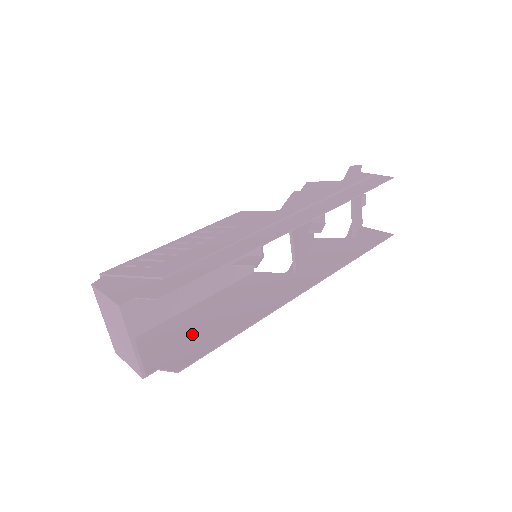
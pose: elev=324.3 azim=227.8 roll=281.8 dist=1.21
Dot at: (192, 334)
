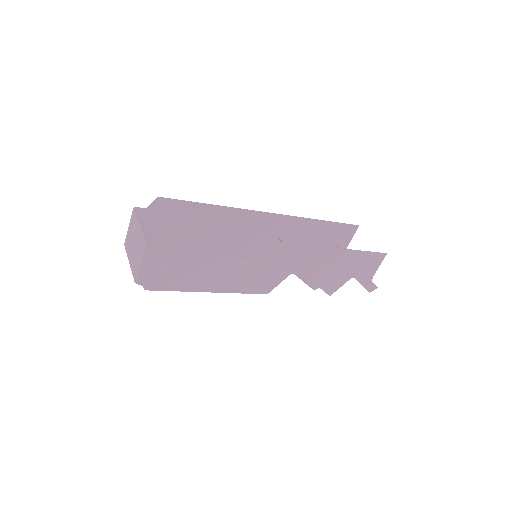
Dot at: (196, 259)
